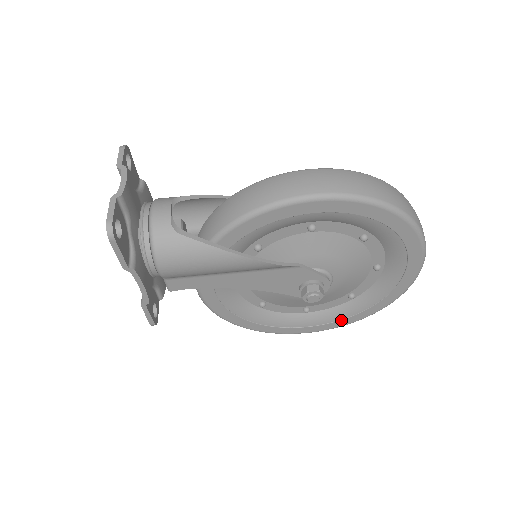
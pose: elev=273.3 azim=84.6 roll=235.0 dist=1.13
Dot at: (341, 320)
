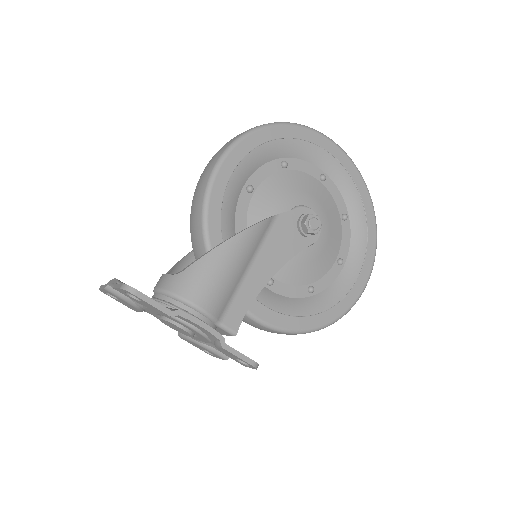
Dot at: (367, 242)
